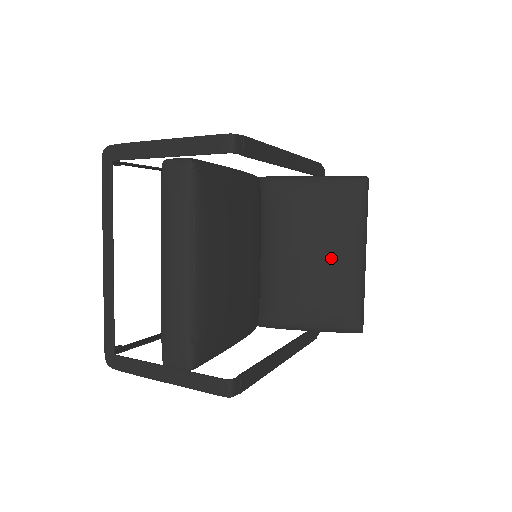
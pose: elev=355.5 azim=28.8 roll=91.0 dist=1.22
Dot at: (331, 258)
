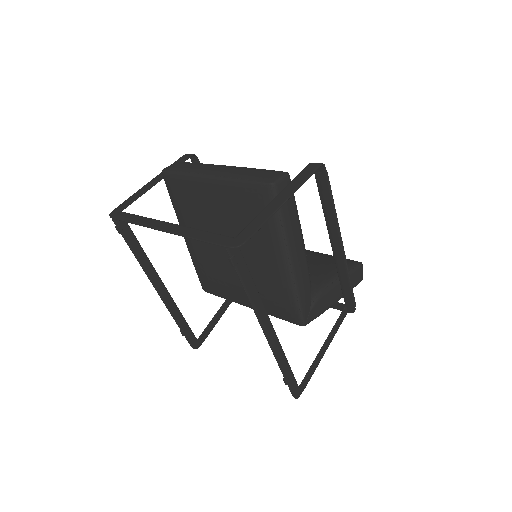
Dot at: occluded
